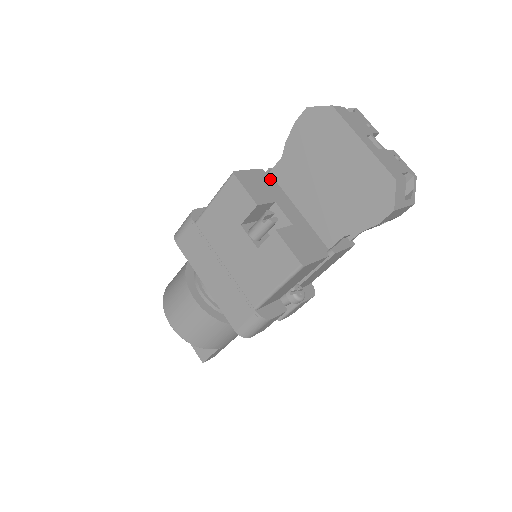
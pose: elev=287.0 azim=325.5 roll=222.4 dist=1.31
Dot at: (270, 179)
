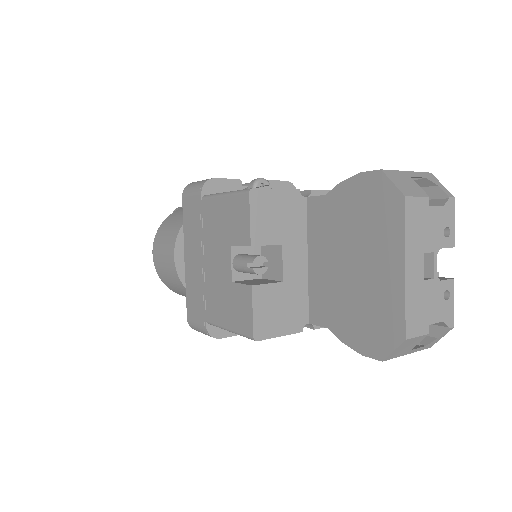
Dot at: (300, 208)
